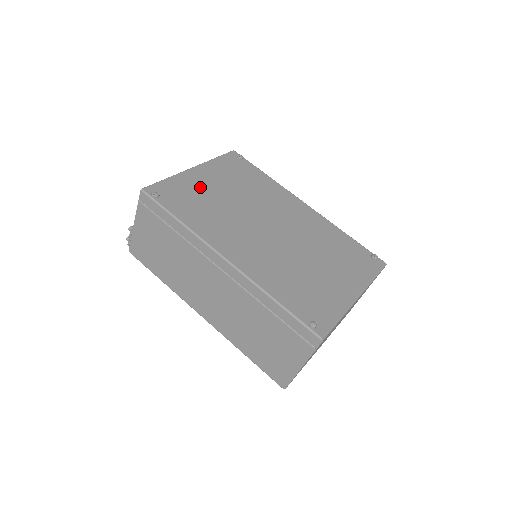
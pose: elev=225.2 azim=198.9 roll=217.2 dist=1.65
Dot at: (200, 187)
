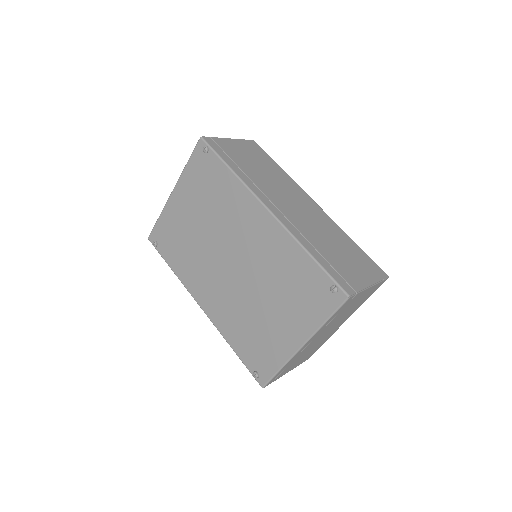
Dot at: (179, 221)
